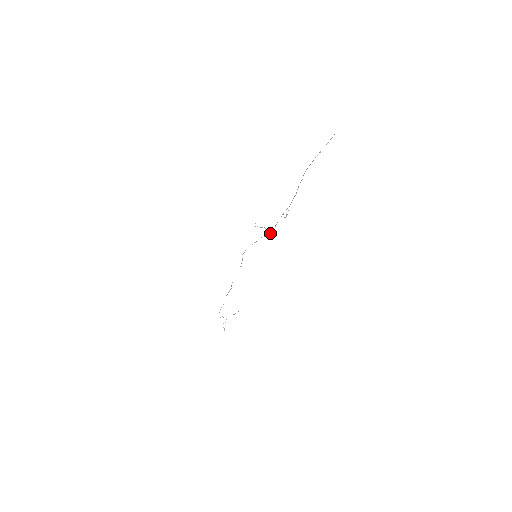
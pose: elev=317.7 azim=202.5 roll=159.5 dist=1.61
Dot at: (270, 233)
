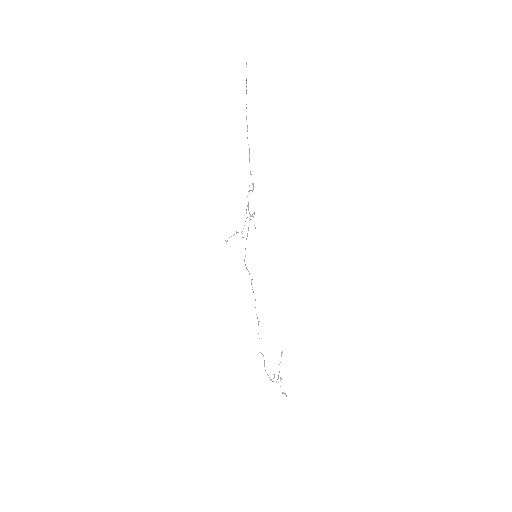
Dot at: (252, 215)
